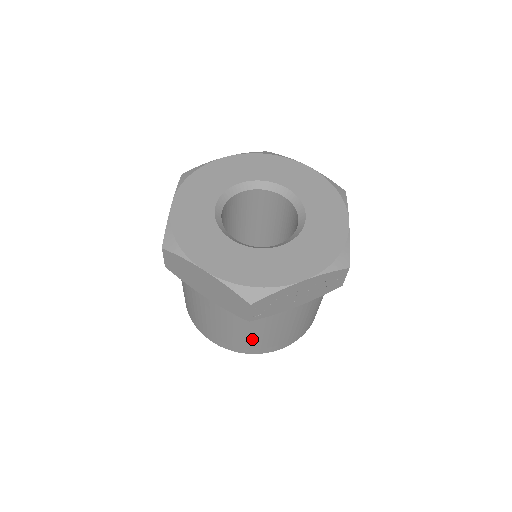
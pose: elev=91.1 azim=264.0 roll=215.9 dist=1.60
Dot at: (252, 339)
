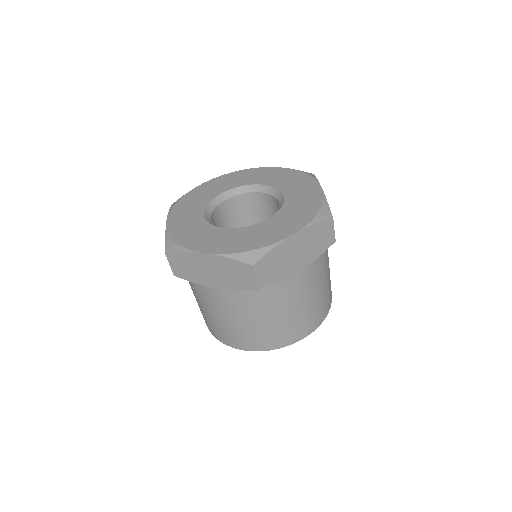
Dot at: (274, 325)
